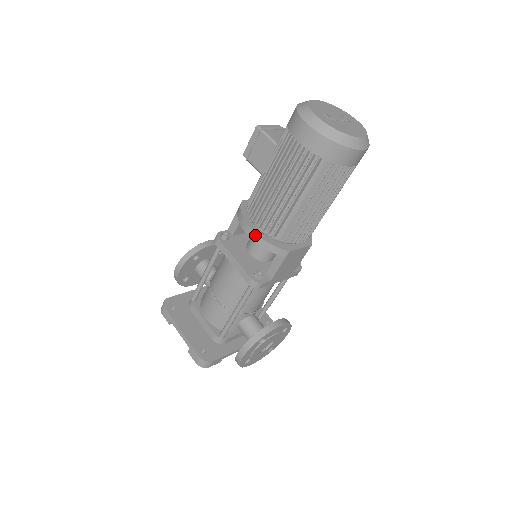
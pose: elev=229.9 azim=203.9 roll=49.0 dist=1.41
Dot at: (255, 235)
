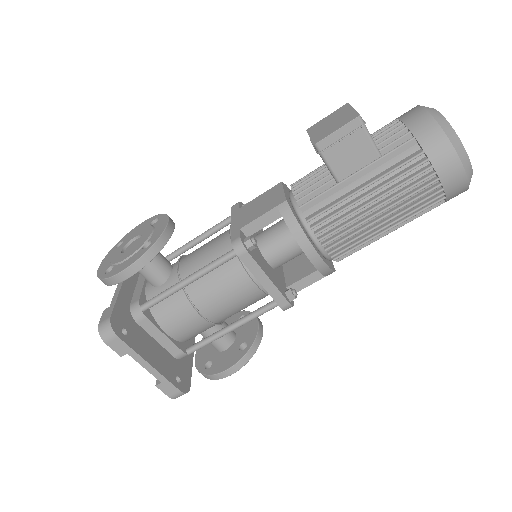
Dot at: (320, 260)
